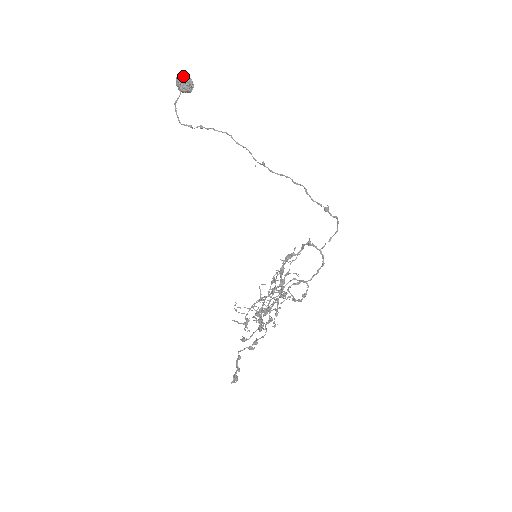
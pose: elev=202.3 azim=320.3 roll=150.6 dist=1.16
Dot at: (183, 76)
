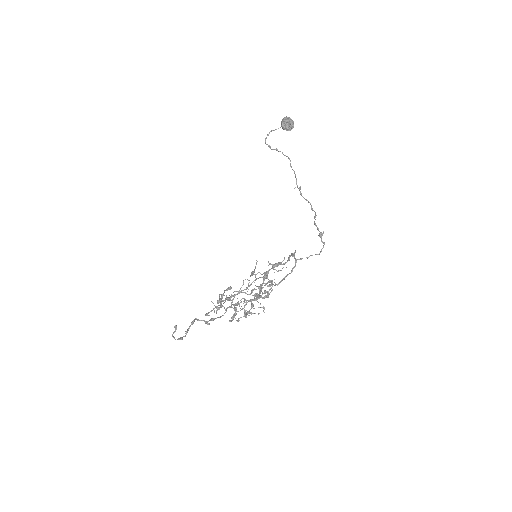
Dot at: (289, 118)
